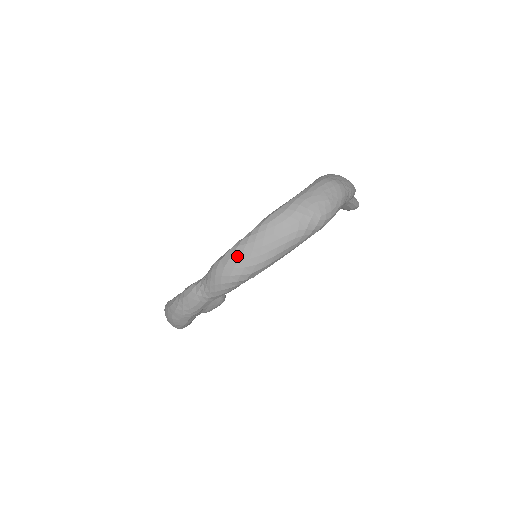
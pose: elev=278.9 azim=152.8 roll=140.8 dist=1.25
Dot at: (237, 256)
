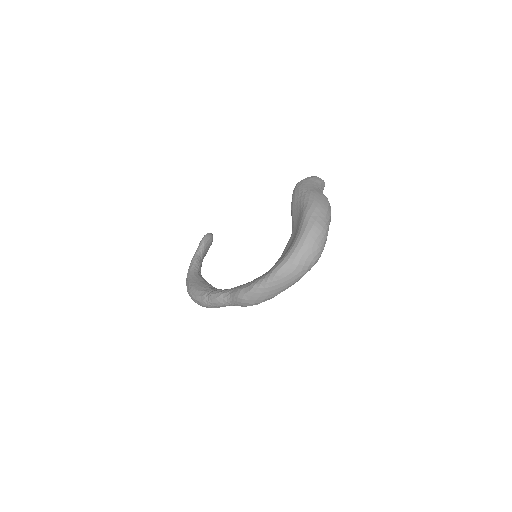
Dot at: (258, 295)
